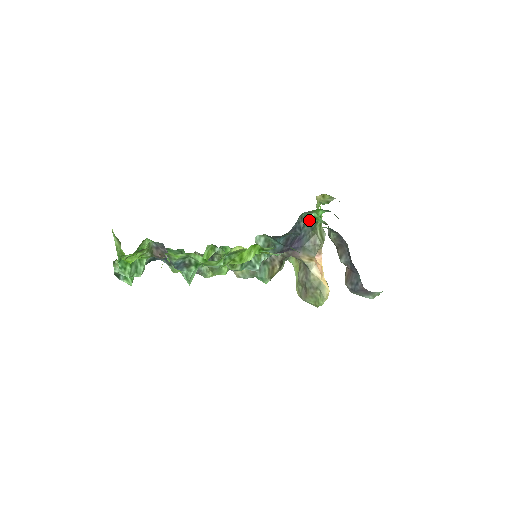
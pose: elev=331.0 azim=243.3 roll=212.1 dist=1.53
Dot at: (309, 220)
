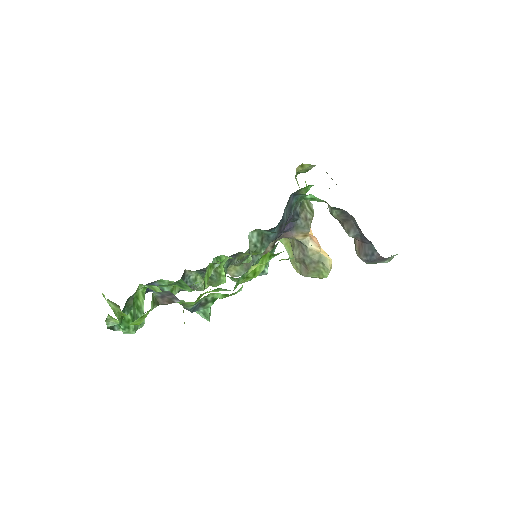
Dot at: (296, 198)
